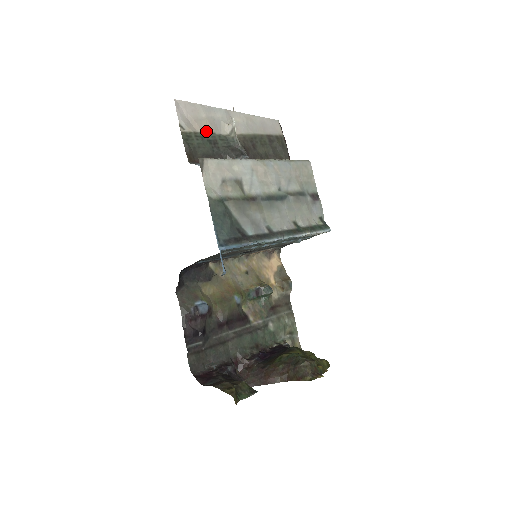
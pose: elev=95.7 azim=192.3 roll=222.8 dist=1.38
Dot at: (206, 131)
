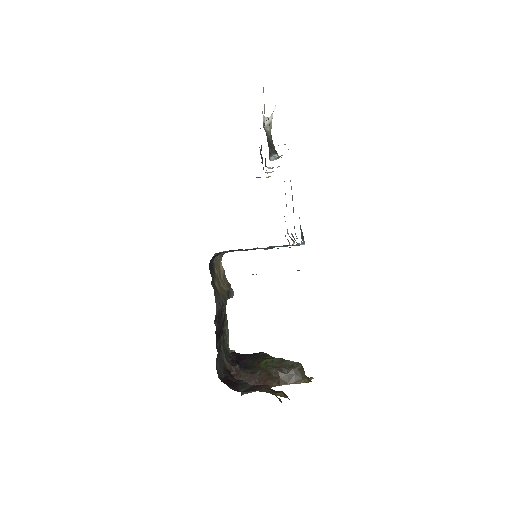
Dot at: occluded
